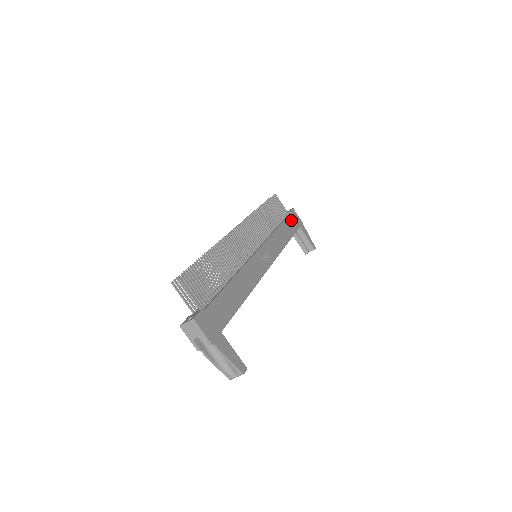
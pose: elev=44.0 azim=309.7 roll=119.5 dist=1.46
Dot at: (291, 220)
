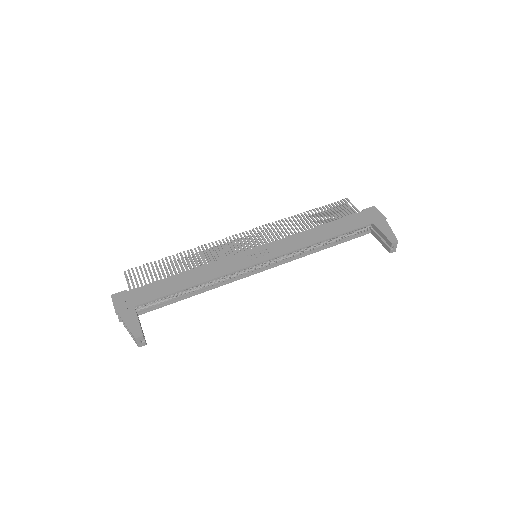
Dot at: (356, 218)
